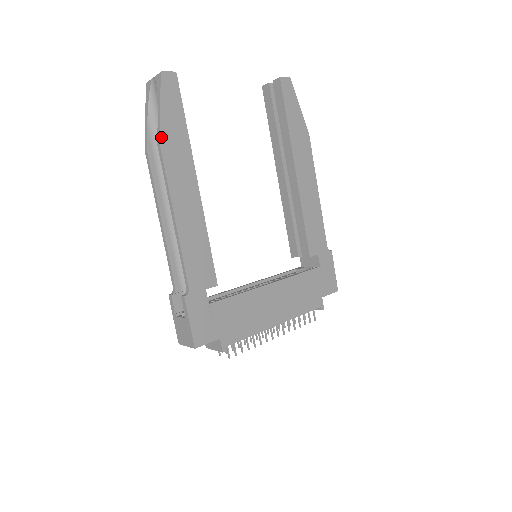
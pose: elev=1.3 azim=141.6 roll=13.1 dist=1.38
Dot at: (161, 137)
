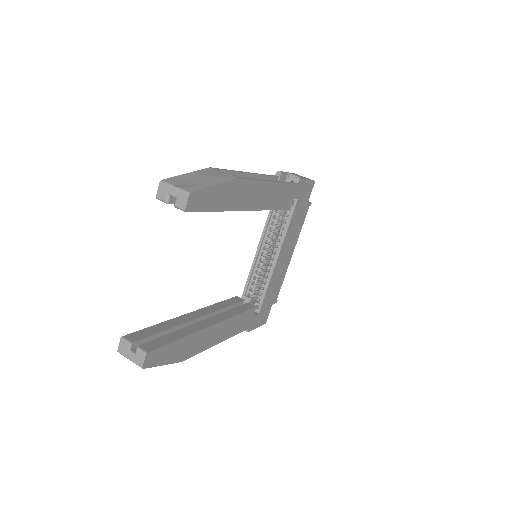
Dot at: (179, 361)
